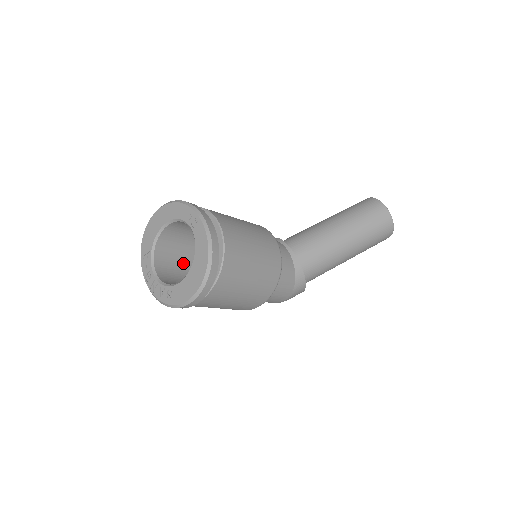
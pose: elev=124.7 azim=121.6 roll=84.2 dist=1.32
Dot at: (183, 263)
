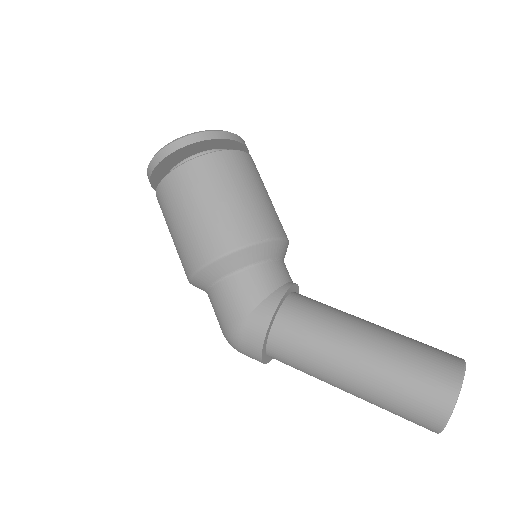
Dot at: occluded
